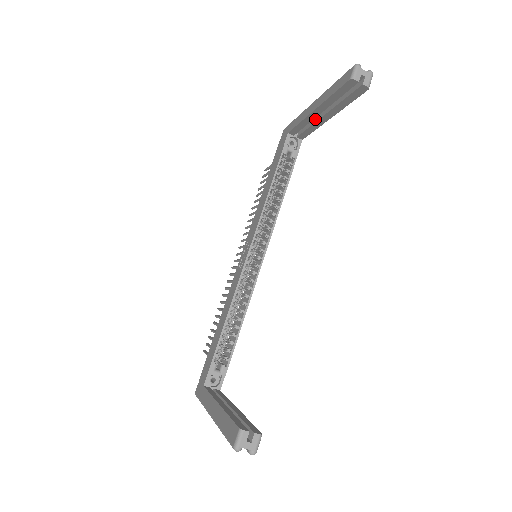
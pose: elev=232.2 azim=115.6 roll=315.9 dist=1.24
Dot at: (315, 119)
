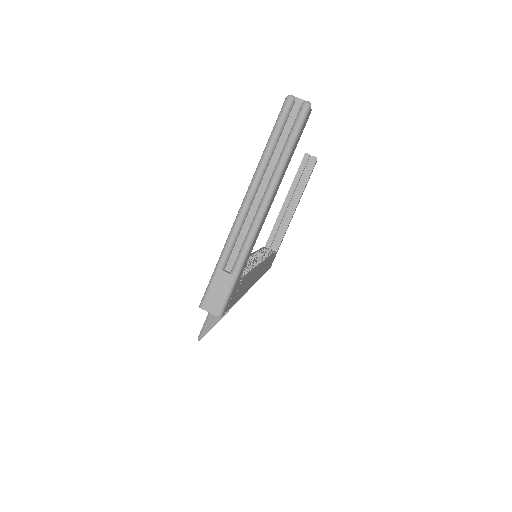
Dot at: (285, 219)
